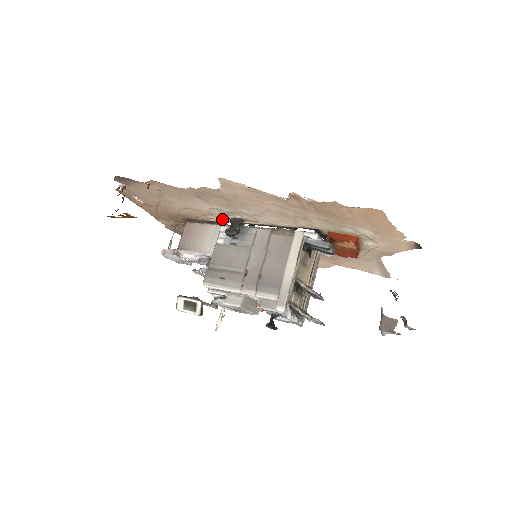
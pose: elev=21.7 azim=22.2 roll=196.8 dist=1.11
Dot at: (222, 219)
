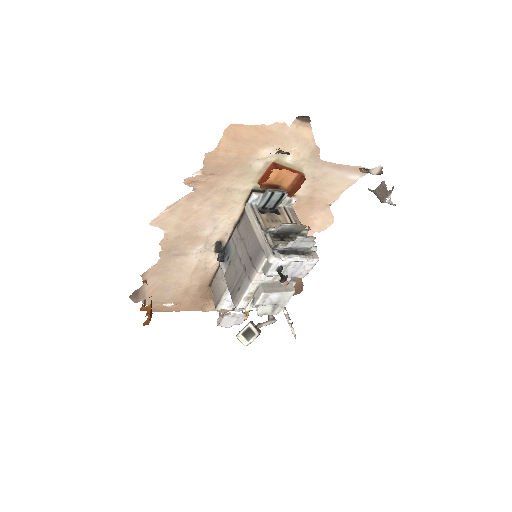
Dot at: occluded
